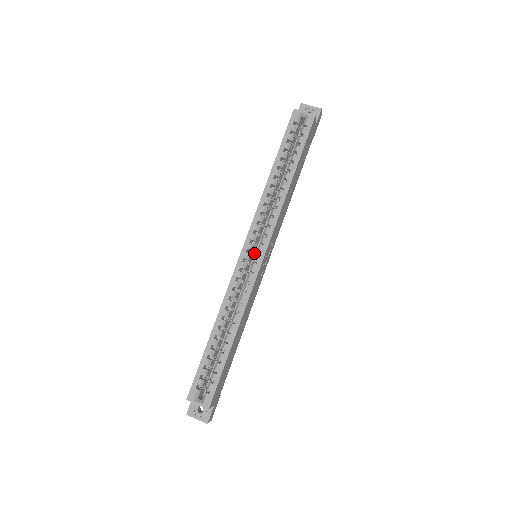
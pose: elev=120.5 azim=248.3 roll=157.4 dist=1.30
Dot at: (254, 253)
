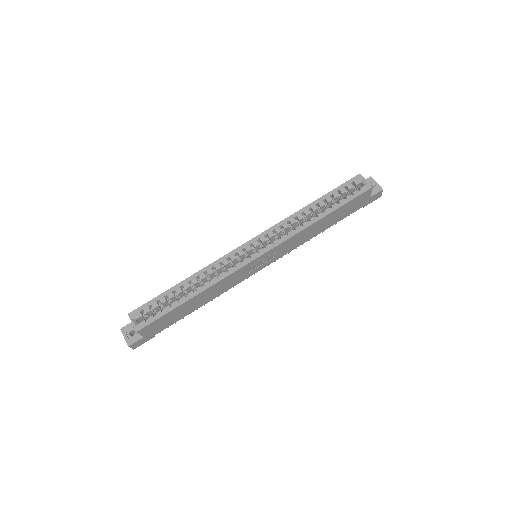
Dot at: (255, 251)
